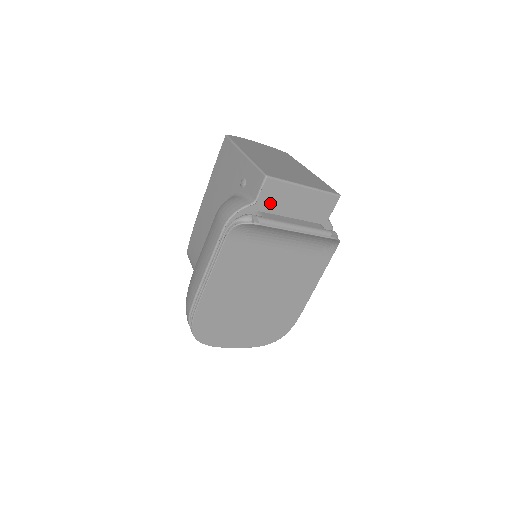
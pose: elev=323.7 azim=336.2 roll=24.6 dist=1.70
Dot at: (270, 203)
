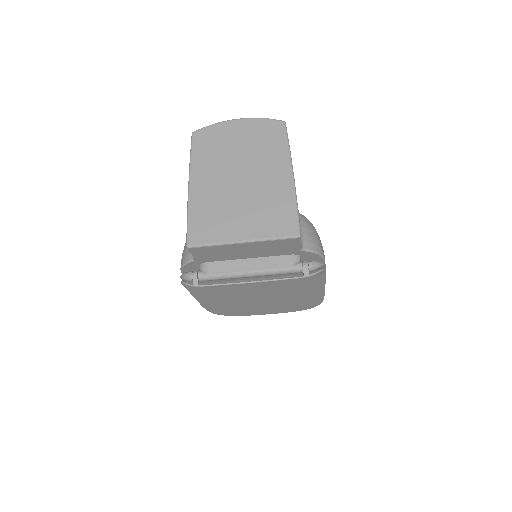
Dot at: (212, 257)
